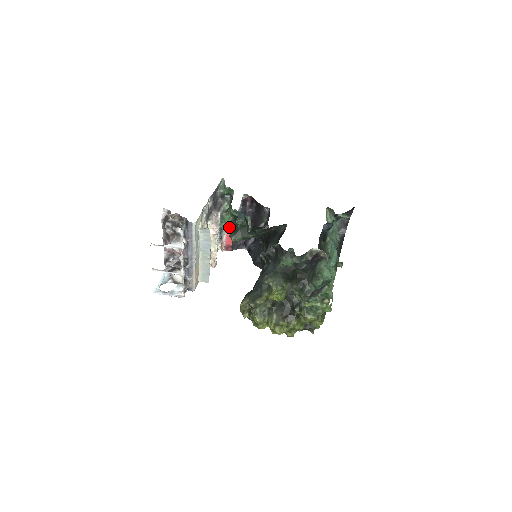
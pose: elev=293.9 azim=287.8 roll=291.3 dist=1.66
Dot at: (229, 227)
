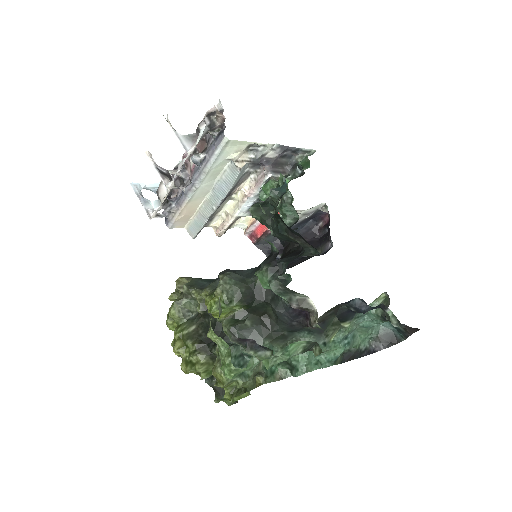
Dot at: occluded
